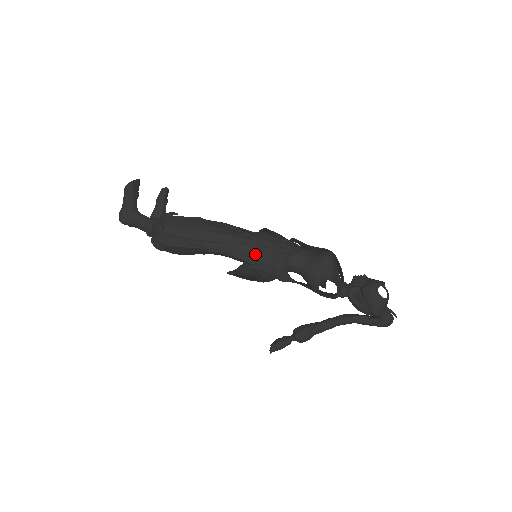
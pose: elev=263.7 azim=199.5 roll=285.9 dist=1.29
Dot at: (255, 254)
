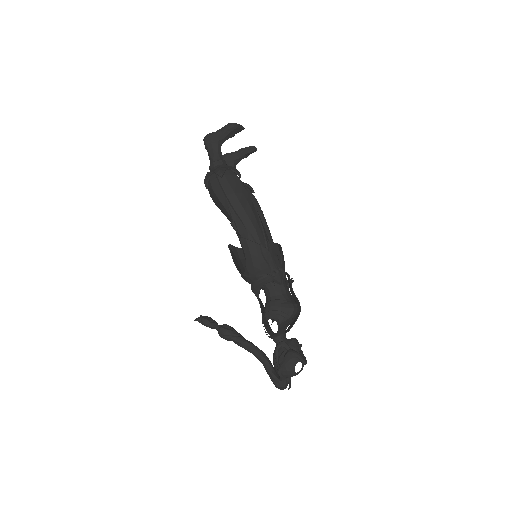
Dot at: (255, 257)
